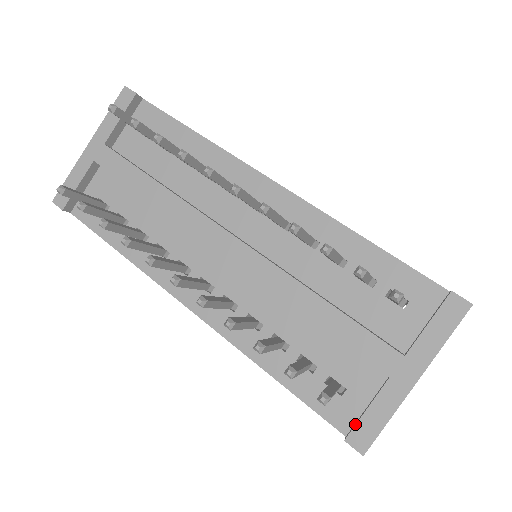
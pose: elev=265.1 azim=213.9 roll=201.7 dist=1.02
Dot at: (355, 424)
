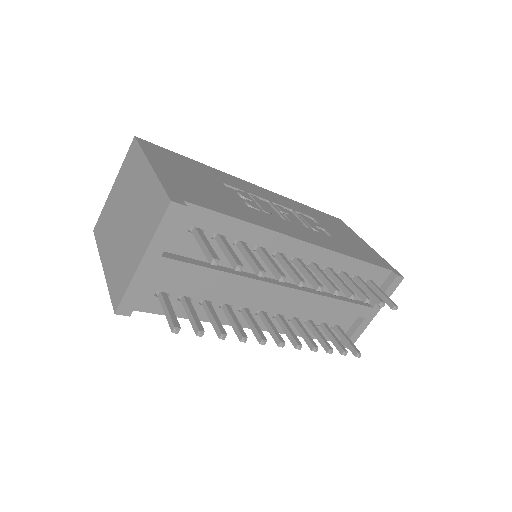
Dot at: occluded
